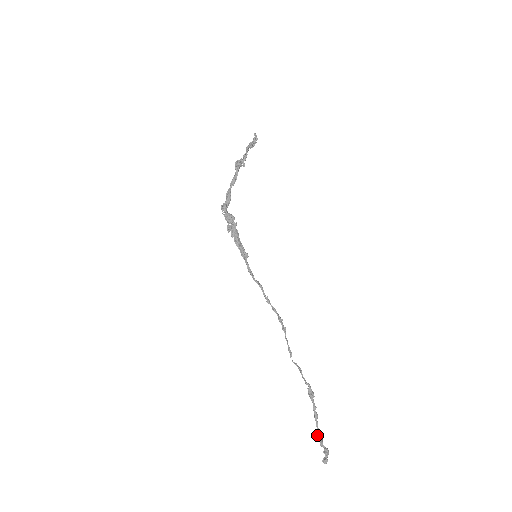
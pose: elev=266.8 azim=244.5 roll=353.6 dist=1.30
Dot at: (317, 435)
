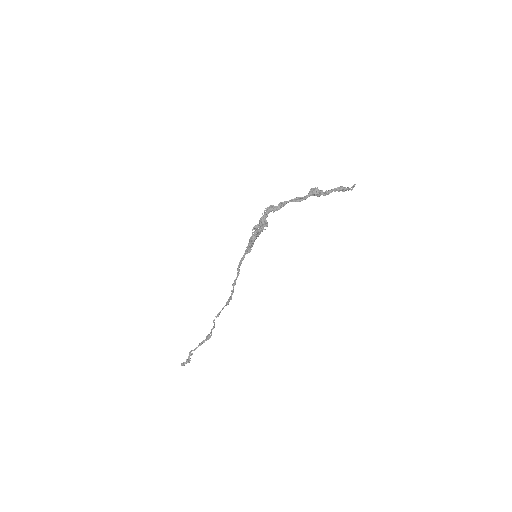
Dot at: occluded
